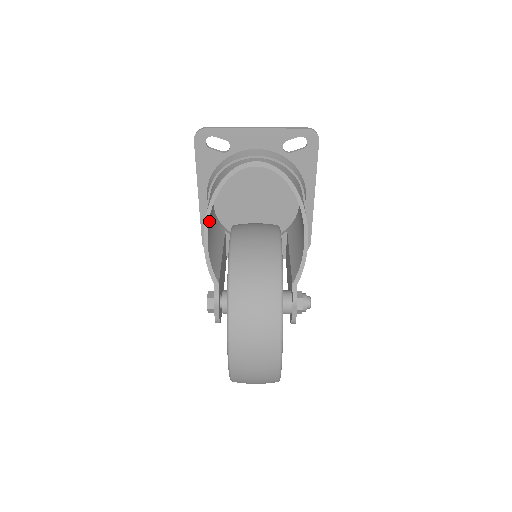
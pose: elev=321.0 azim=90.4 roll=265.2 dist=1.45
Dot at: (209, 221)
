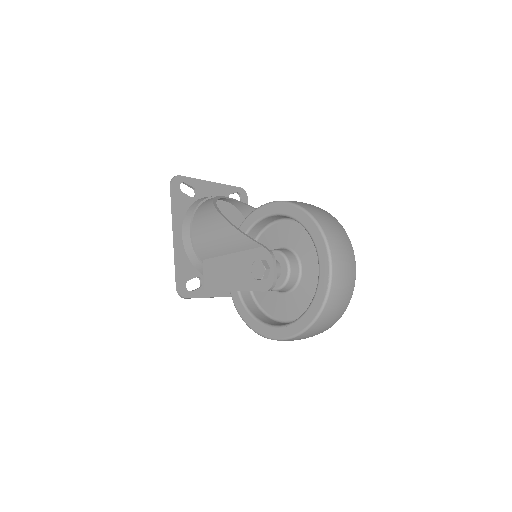
Dot at: (219, 224)
